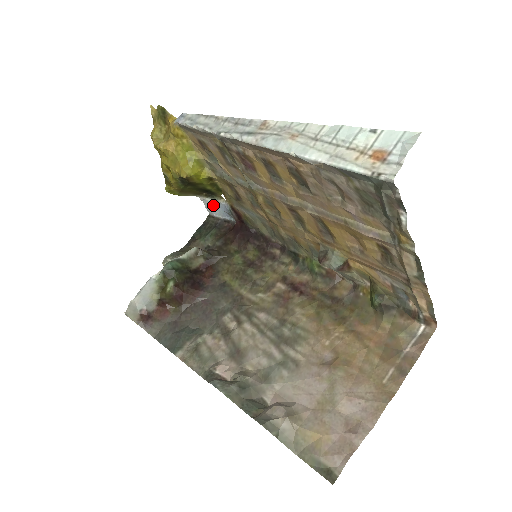
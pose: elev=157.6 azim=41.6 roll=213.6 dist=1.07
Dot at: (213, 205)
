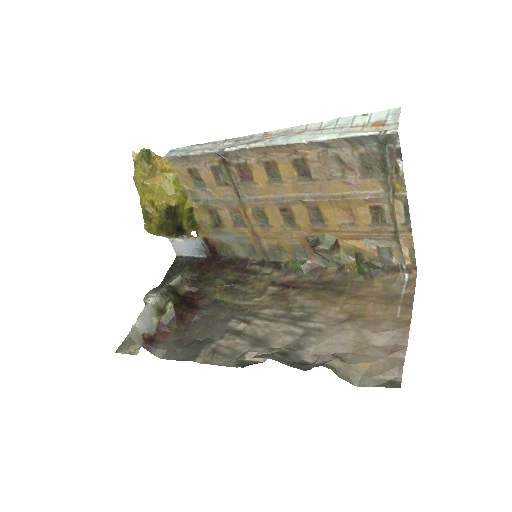
Dot at: (182, 245)
